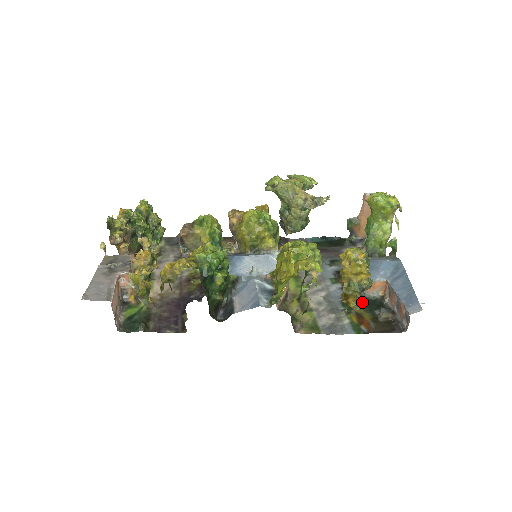
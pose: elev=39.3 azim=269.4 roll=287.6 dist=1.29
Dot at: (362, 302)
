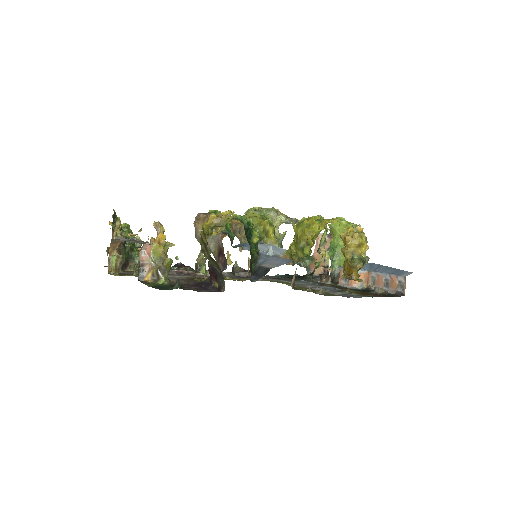
Dot at: (355, 290)
